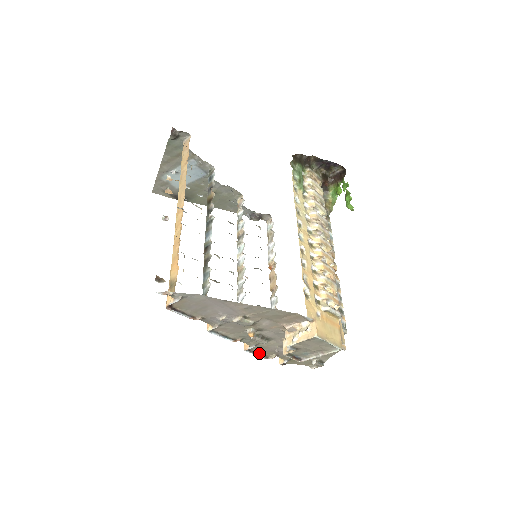
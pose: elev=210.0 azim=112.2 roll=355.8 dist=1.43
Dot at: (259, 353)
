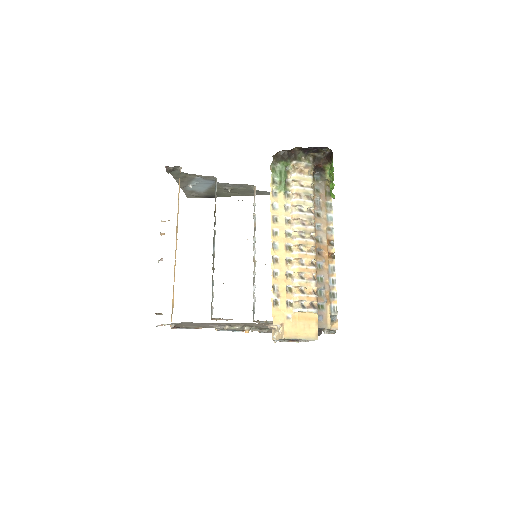
Dot at: occluded
